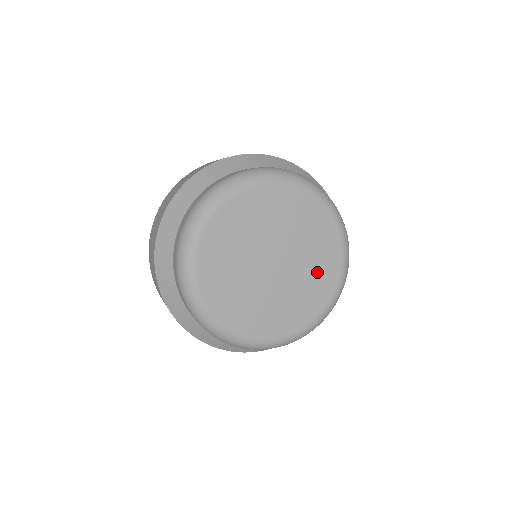
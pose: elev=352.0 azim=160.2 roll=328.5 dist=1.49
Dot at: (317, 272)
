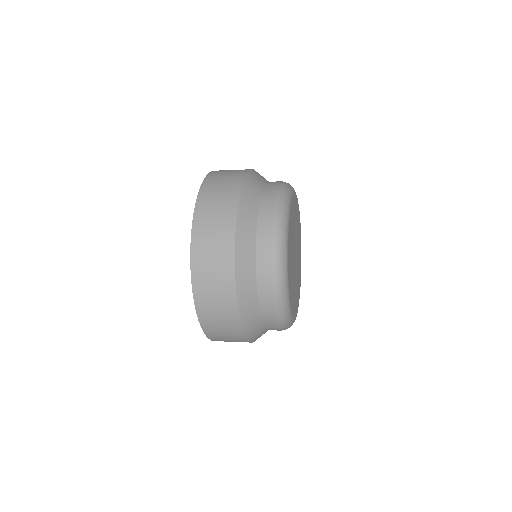
Dot at: (299, 257)
